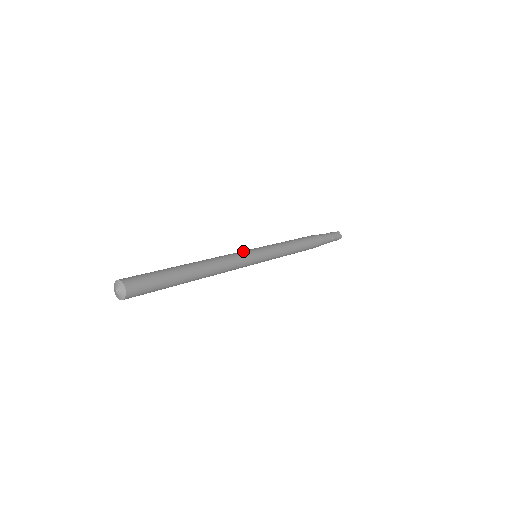
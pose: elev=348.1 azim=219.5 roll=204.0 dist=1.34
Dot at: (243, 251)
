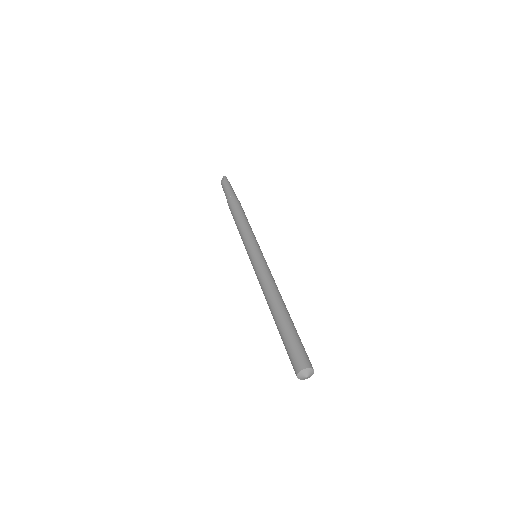
Dot at: occluded
